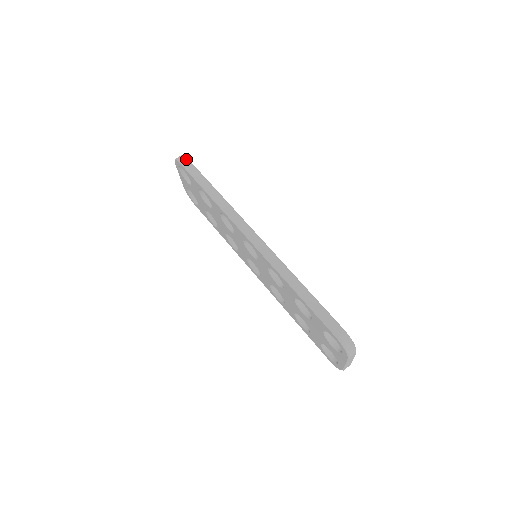
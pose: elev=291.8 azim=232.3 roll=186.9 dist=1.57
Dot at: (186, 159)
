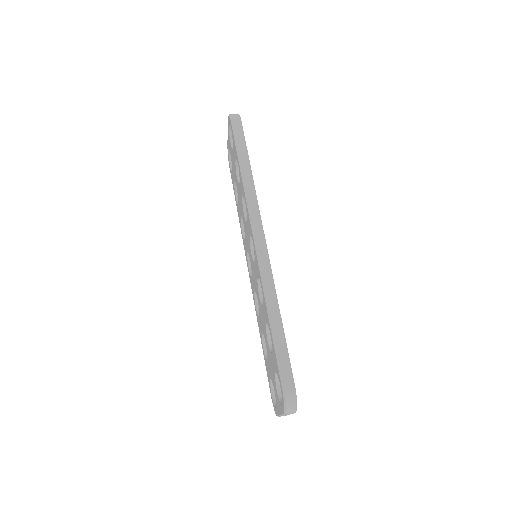
Dot at: (239, 120)
